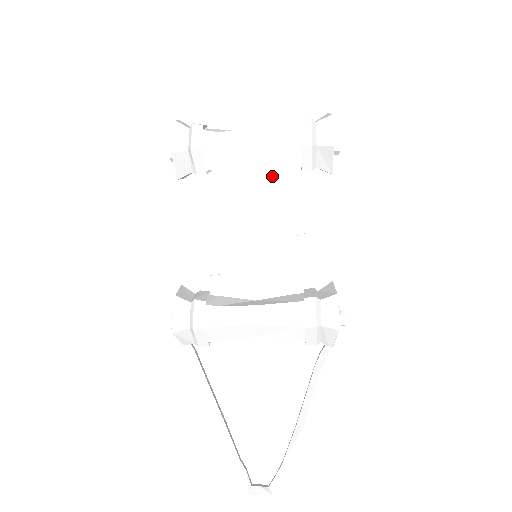
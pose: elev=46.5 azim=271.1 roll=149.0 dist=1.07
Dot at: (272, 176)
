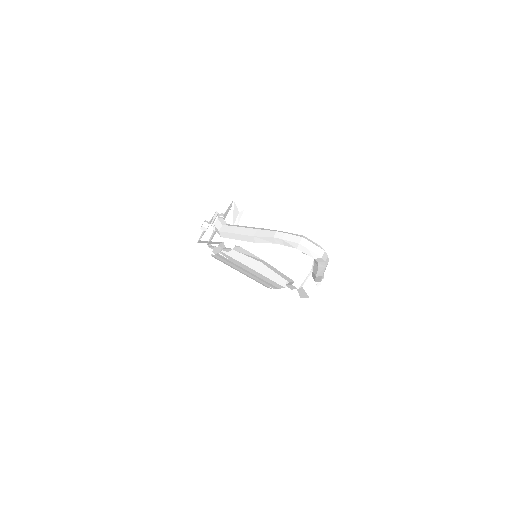
Dot at: occluded
